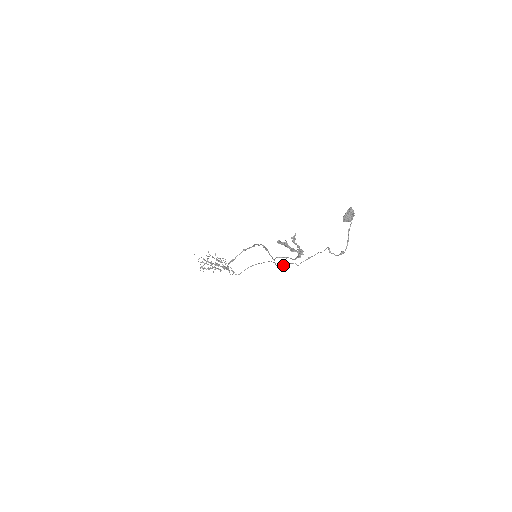
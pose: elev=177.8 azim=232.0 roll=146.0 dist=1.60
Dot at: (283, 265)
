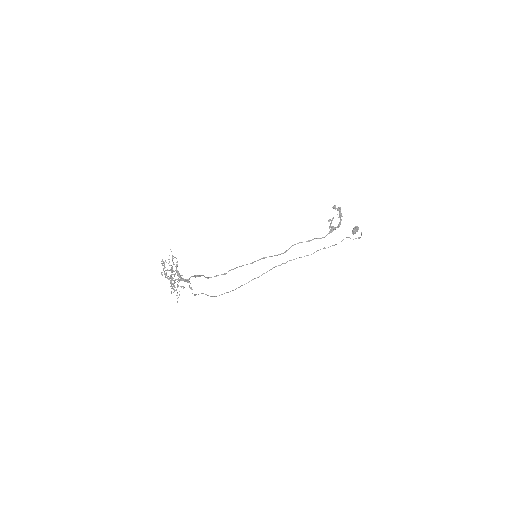
Dot at: occluded
